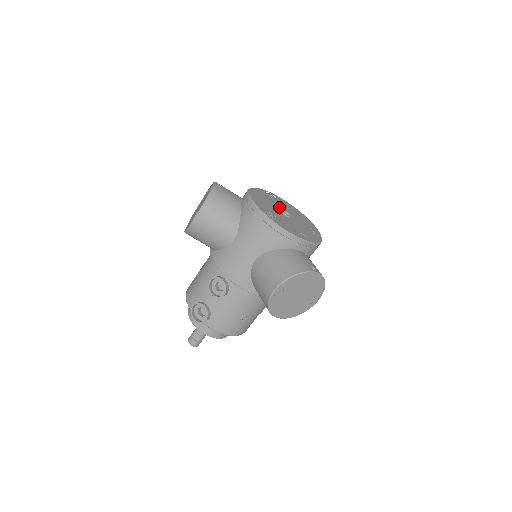
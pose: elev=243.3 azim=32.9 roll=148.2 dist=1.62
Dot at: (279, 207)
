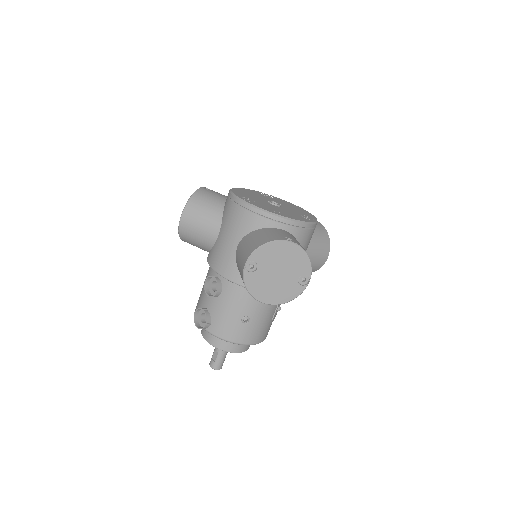
Dot at: occluded
